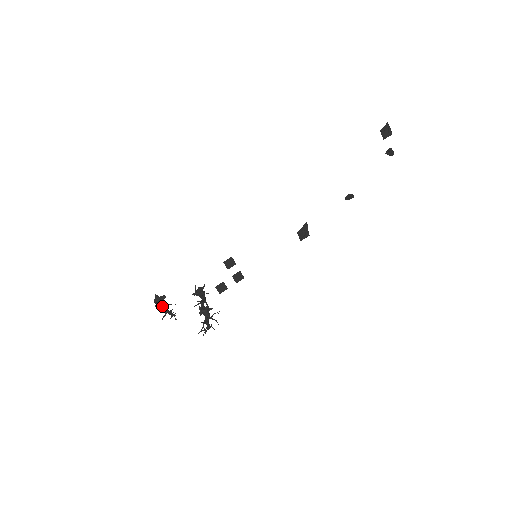
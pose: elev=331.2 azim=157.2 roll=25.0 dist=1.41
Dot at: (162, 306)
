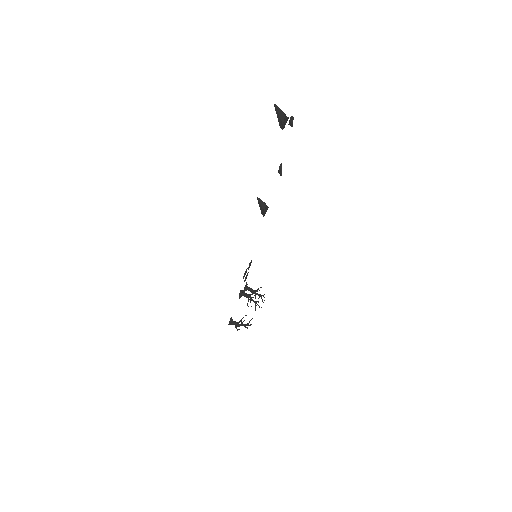
Dot at: occluded
